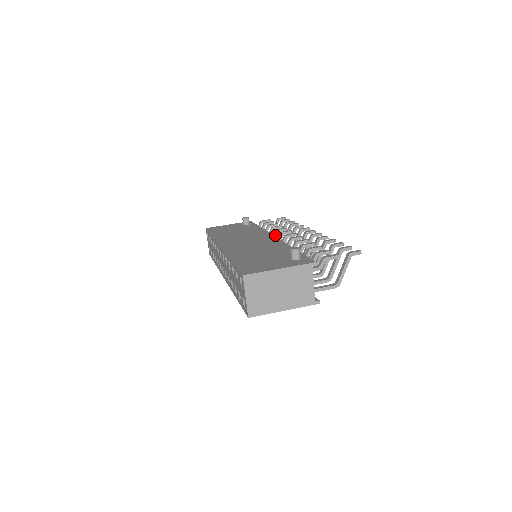
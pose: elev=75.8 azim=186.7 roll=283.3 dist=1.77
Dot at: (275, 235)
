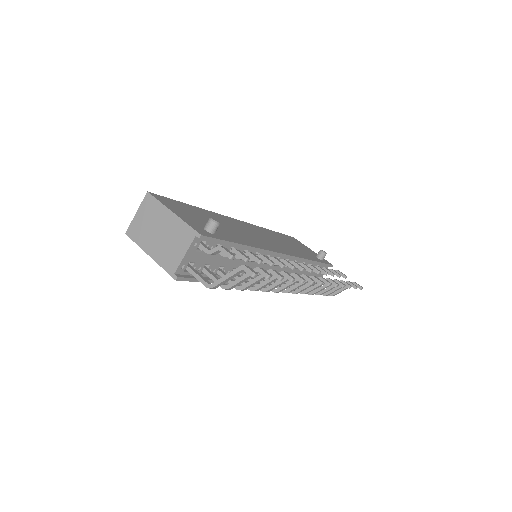
Dot at: occluded
